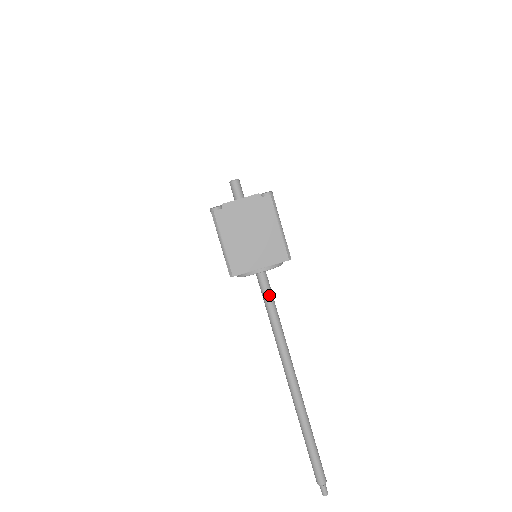
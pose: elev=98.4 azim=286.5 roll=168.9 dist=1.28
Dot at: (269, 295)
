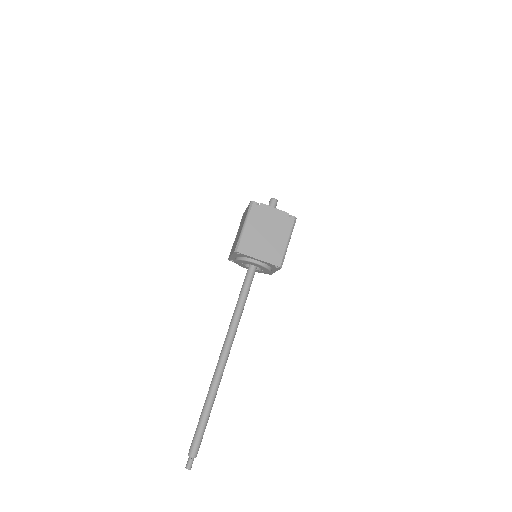
Dot at: (248, 286)
